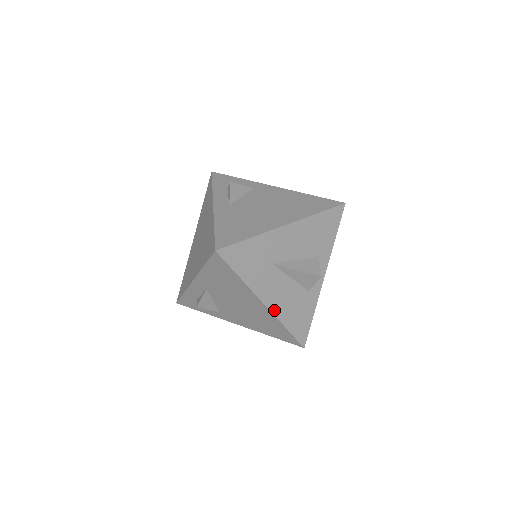
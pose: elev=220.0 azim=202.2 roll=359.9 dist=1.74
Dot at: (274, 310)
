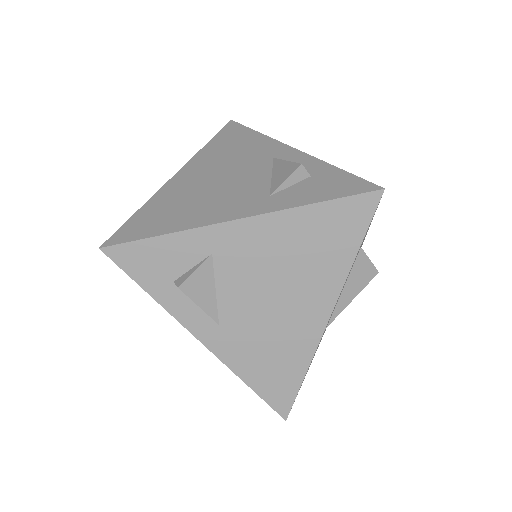
Dot at: occluded
